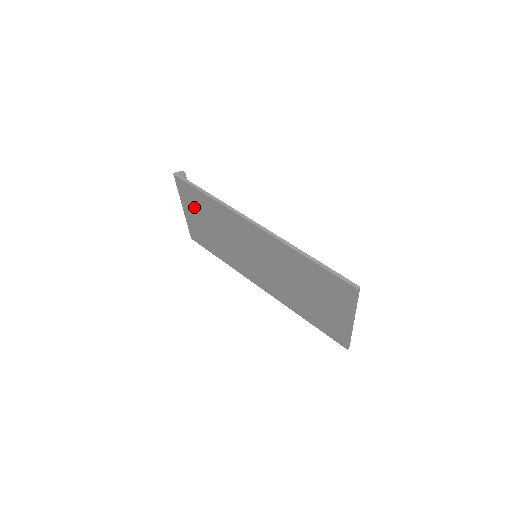
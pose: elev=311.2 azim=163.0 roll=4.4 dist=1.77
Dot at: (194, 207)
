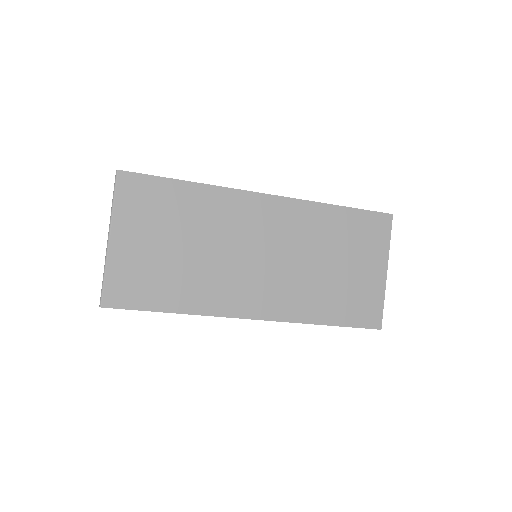
Dot at: (146, 219)
